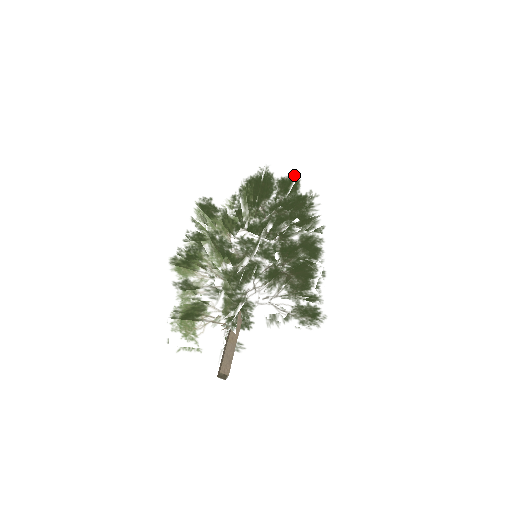
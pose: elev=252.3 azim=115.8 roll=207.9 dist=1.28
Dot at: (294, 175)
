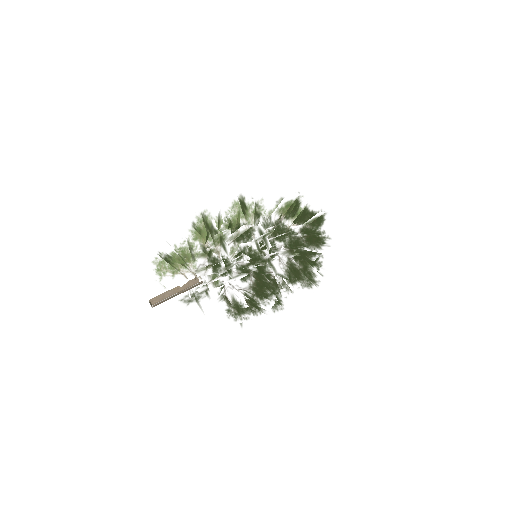
Dot at: (315, 212)
